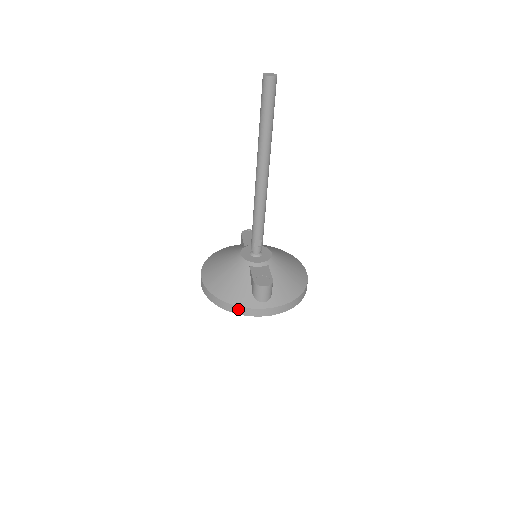
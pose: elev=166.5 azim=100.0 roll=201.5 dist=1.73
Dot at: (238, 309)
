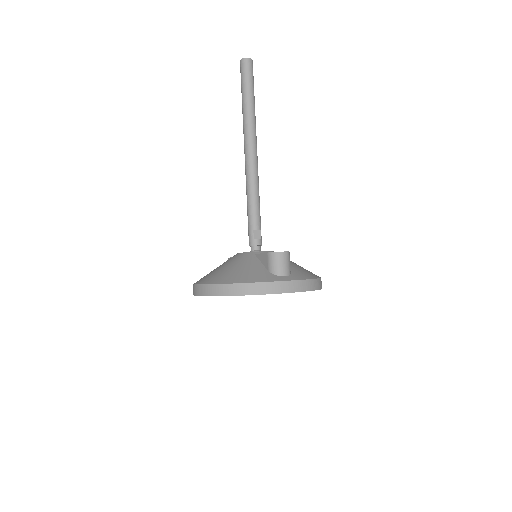
Dot at: (257, 287)
